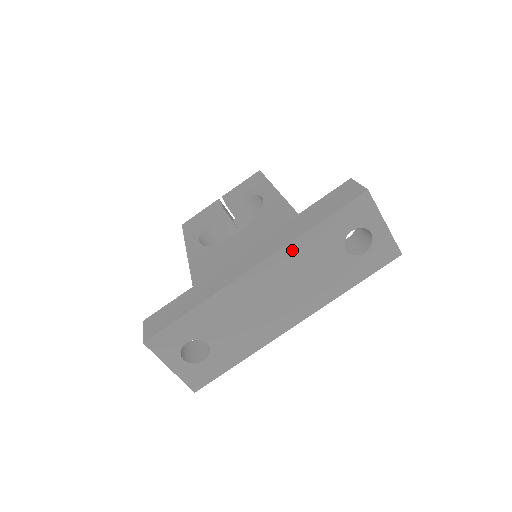
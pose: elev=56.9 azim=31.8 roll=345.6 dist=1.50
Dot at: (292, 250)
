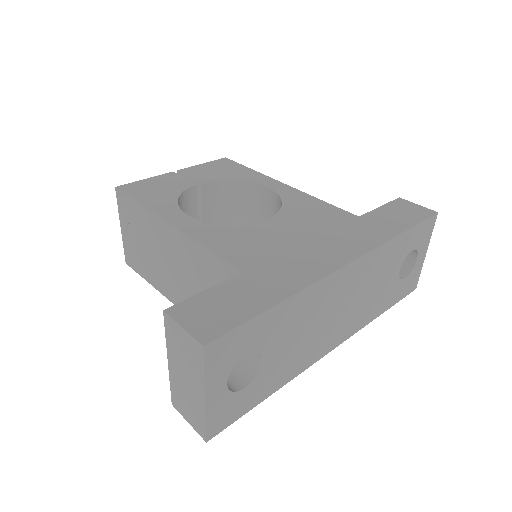
Dot at: (379, 254)
